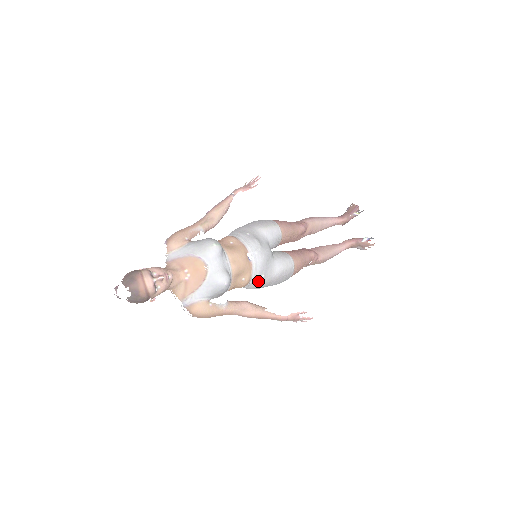
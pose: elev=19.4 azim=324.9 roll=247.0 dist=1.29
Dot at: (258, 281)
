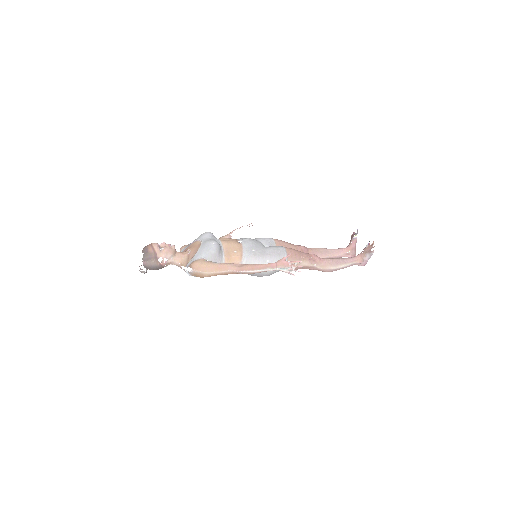
Dot at: (250, 254)
